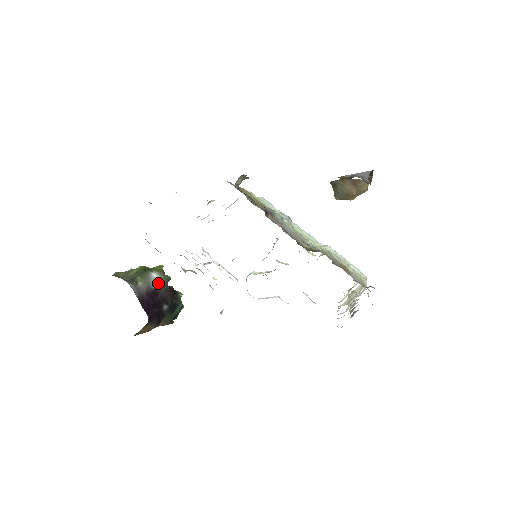
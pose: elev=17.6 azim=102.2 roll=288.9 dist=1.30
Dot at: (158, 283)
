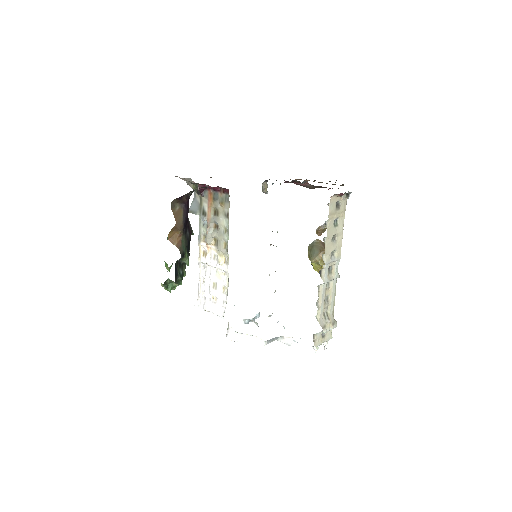
Dot at: (189, 221)
